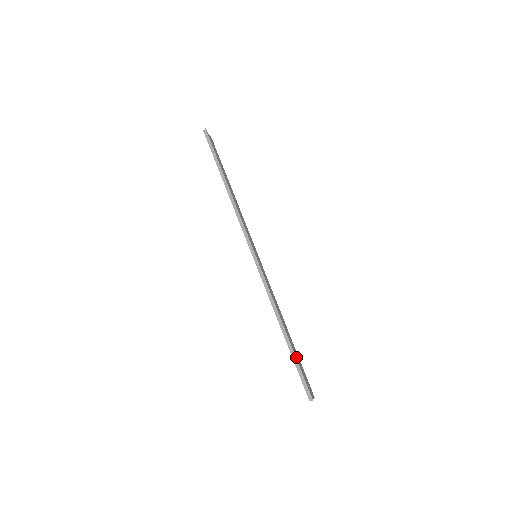
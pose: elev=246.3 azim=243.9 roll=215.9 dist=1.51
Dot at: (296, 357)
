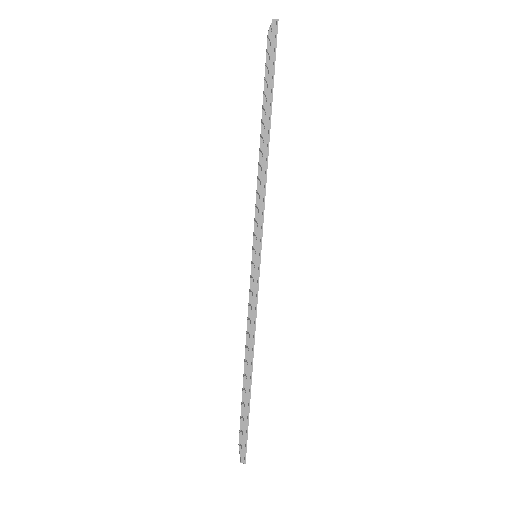
Dot at: occluded
